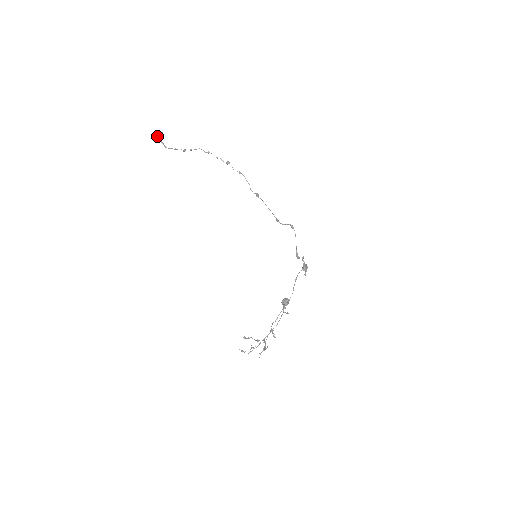
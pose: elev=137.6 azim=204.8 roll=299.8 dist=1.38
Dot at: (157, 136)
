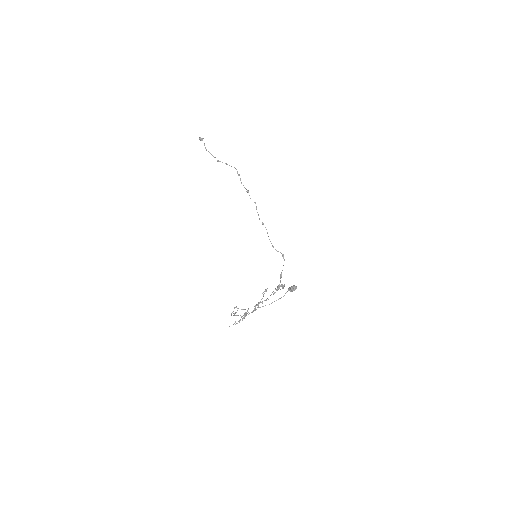
Dot at: occluded
